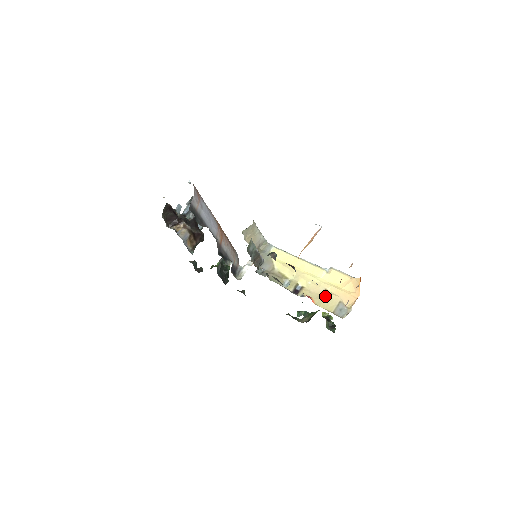
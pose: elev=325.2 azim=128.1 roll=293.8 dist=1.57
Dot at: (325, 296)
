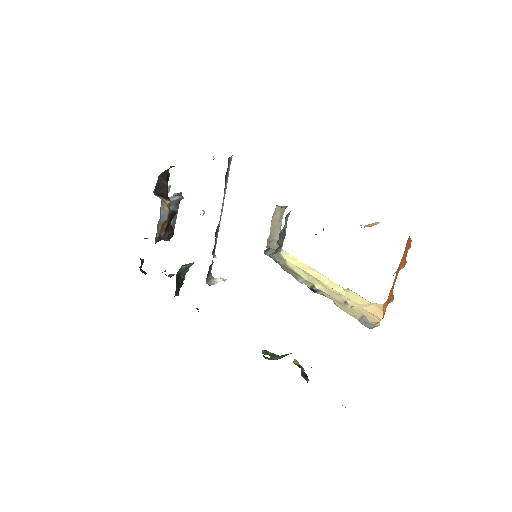
Dot at: occluded
